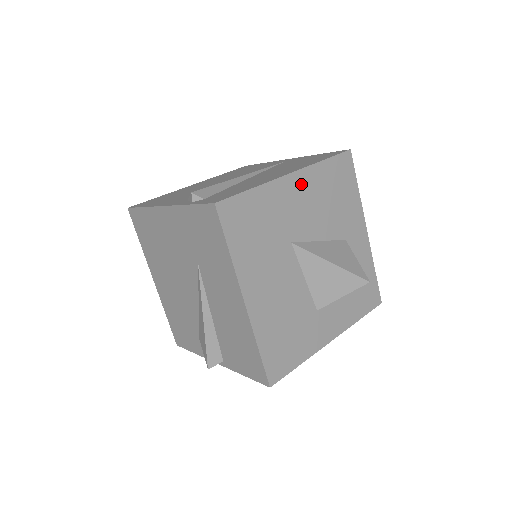
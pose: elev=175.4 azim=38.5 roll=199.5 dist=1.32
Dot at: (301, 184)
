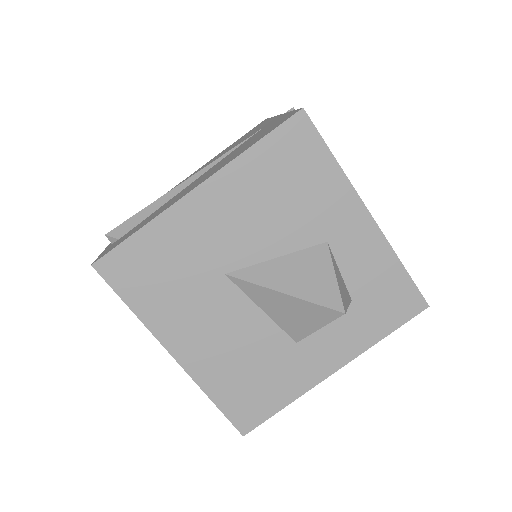
Dot at: (218, 195)
